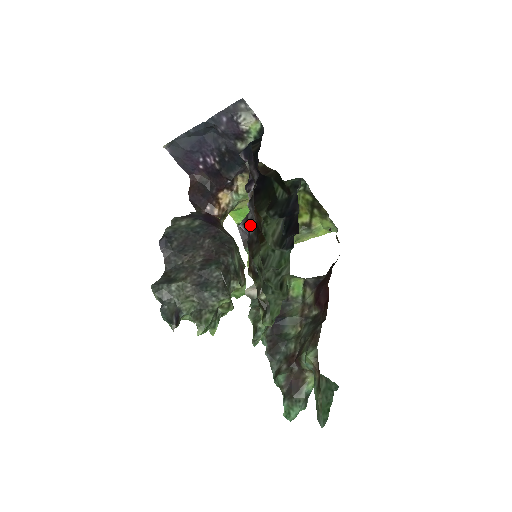
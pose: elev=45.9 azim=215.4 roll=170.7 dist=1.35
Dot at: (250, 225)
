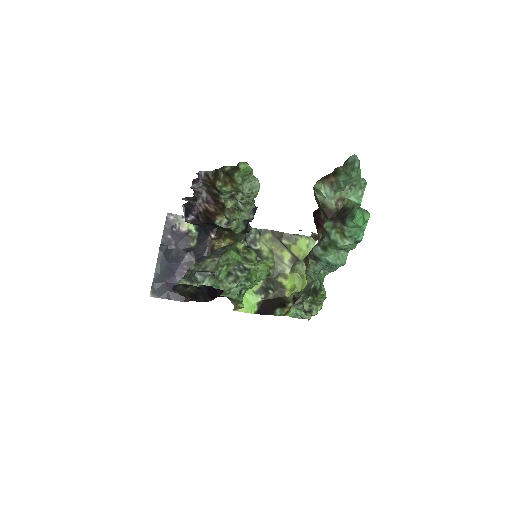
Dot at: (200, 187)
